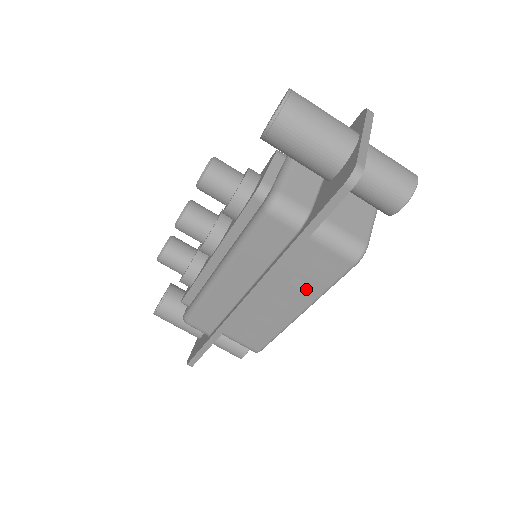
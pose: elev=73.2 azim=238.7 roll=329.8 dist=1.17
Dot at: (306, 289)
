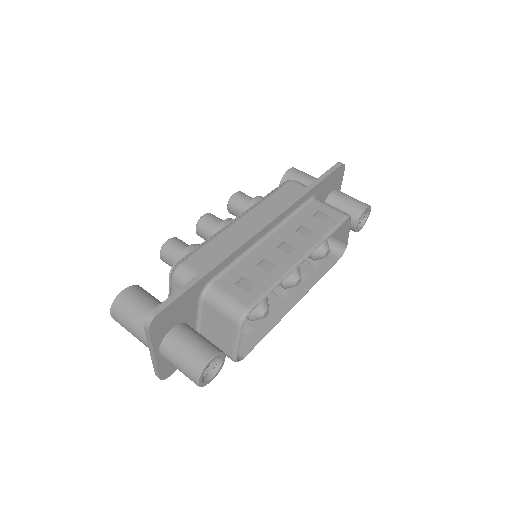
Dot at: (310, 235)
